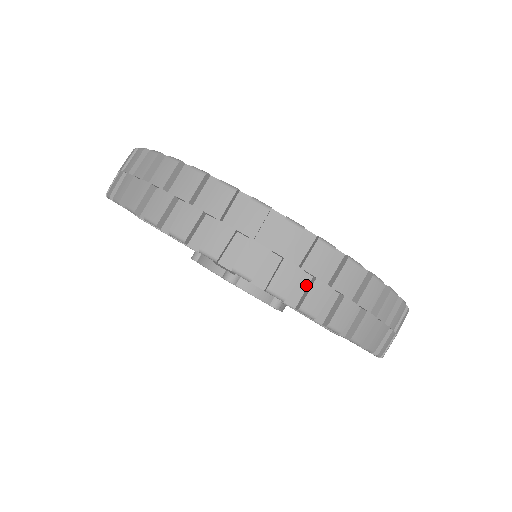
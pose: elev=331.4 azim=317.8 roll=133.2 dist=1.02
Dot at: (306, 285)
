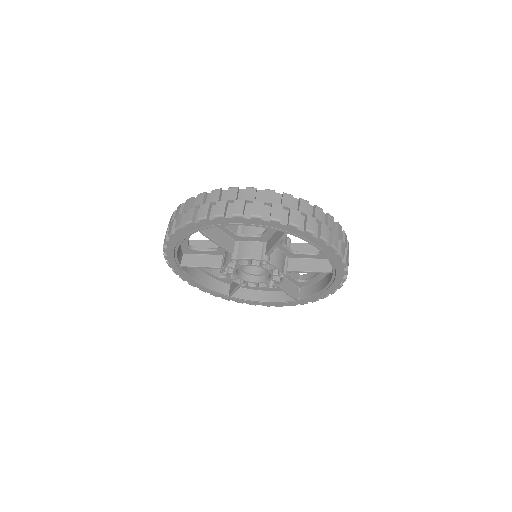
Dot at: (233, 207)
